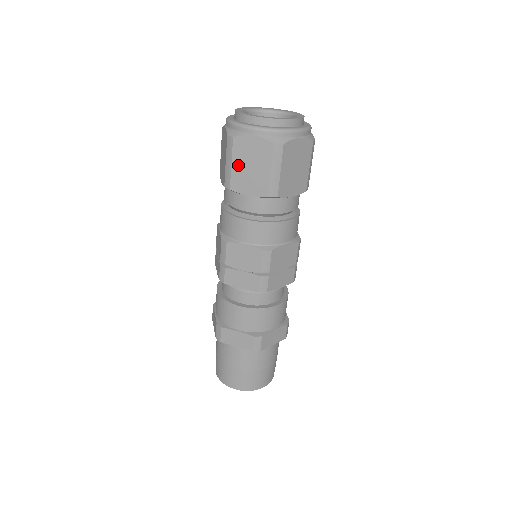
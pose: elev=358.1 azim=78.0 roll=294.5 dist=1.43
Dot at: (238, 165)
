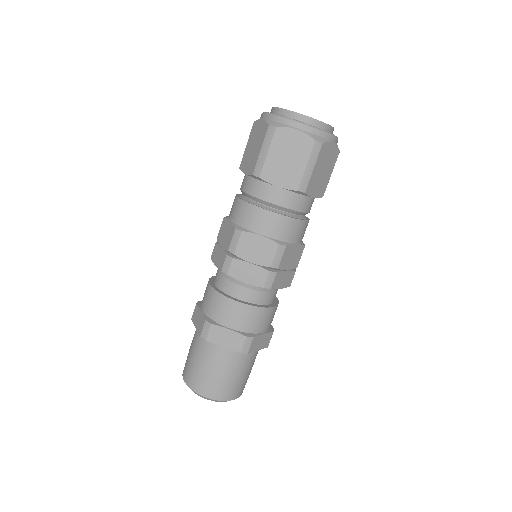
Dot at: (274, 155)
